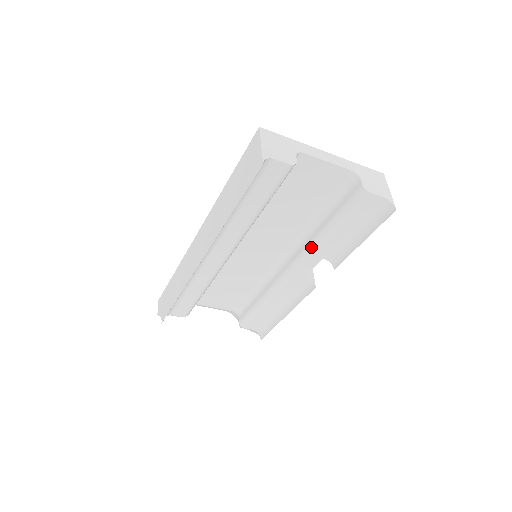
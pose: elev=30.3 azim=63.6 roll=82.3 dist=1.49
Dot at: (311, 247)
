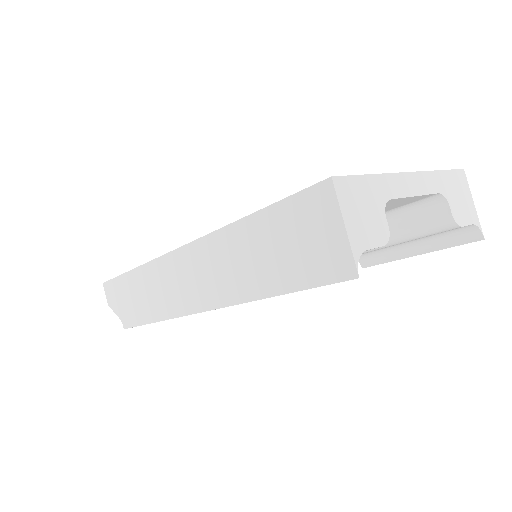
Dot at: occluded
